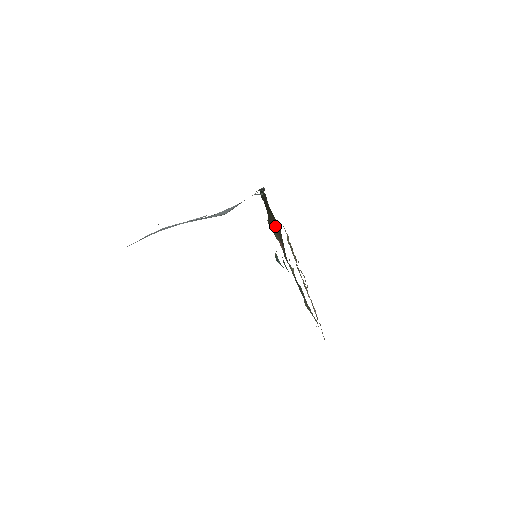
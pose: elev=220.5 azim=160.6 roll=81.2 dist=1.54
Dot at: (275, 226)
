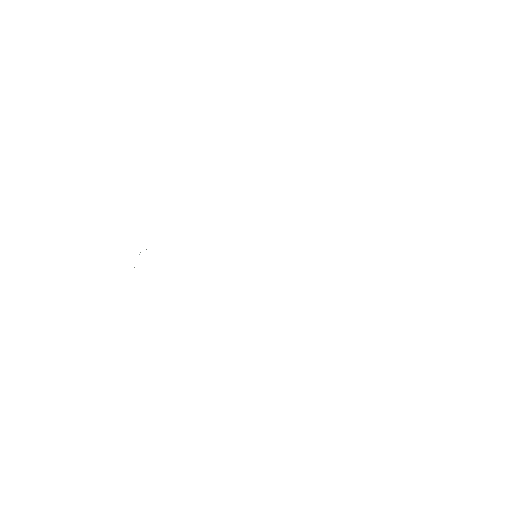
Dot at: occluded
